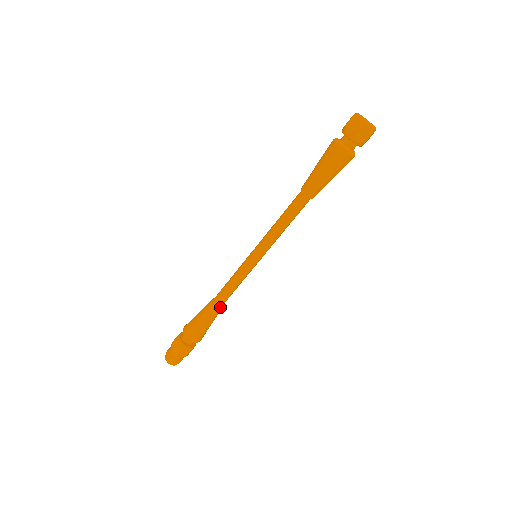
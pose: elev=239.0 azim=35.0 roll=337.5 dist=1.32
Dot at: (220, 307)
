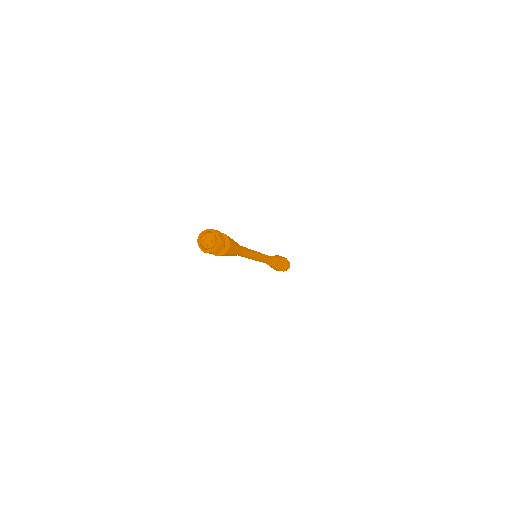
Dot at: (272, 264)
